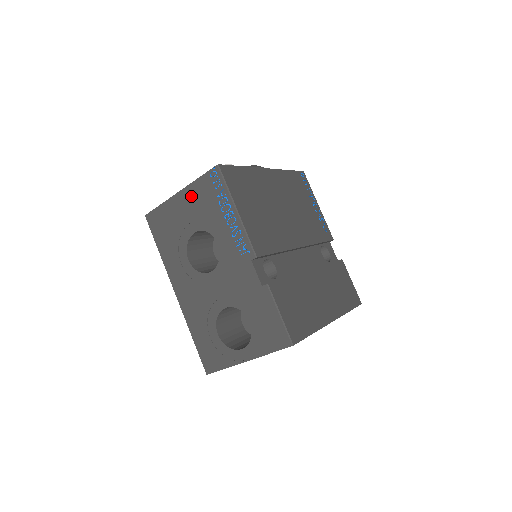
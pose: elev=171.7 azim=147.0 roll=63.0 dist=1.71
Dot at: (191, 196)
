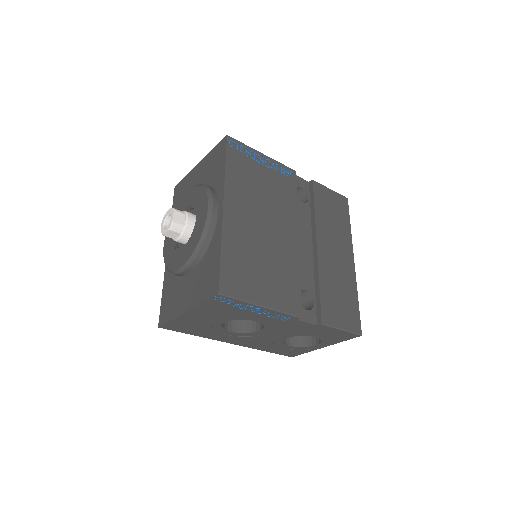
Dot at: (203, 311)
